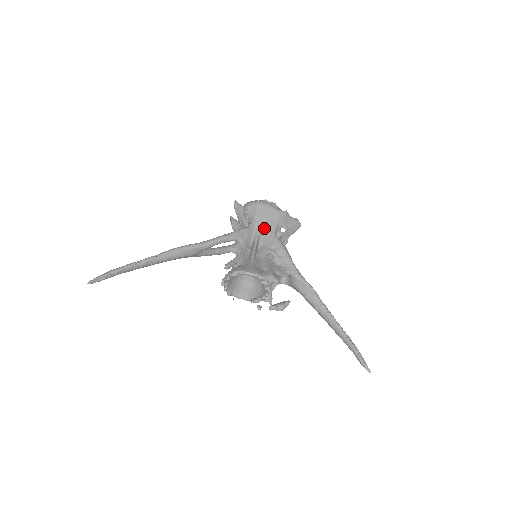
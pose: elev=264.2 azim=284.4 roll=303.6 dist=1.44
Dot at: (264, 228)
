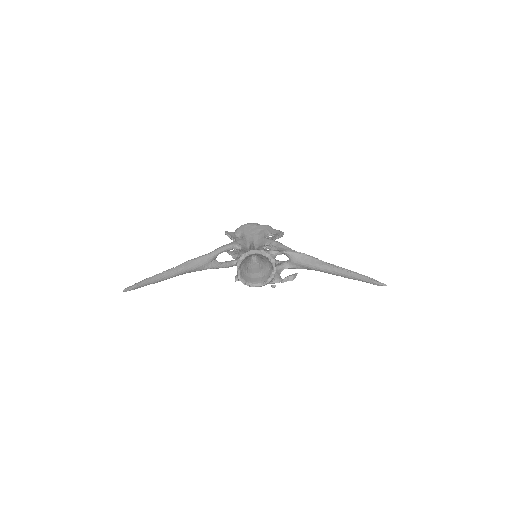
Dot at: (254, 237)
